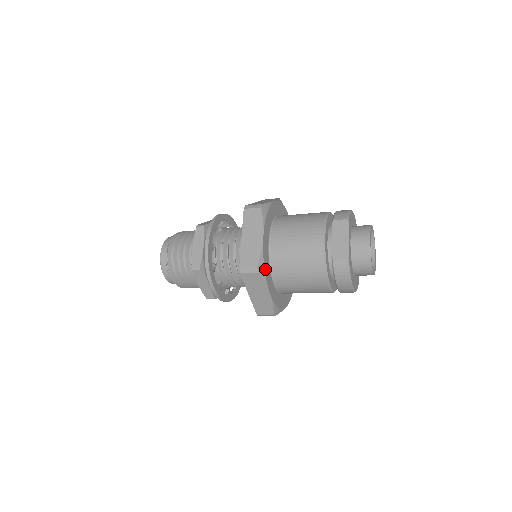
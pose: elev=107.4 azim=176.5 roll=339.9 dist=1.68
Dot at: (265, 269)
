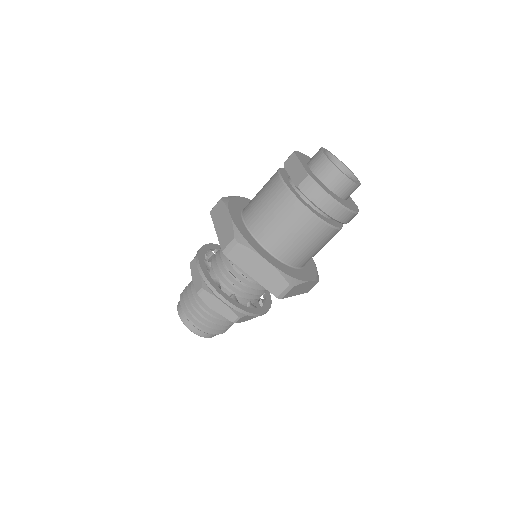
Dot at: (246, 239)
